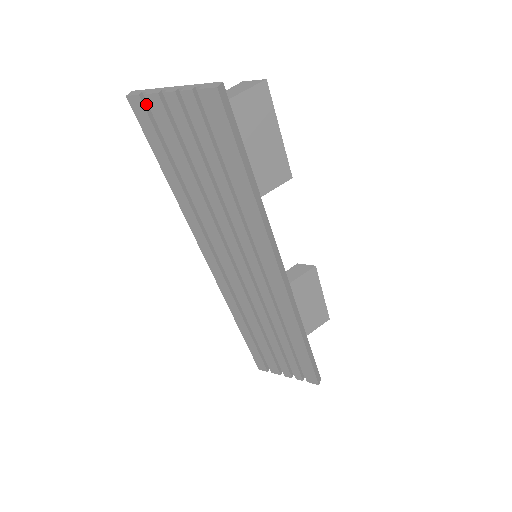
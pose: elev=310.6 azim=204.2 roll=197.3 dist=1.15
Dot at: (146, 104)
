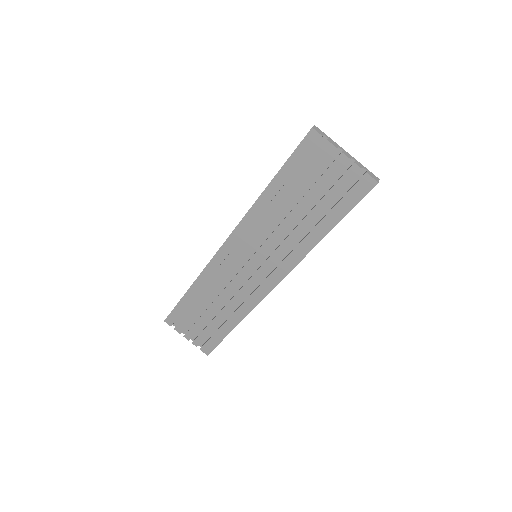
Dot at: (318, 142)
